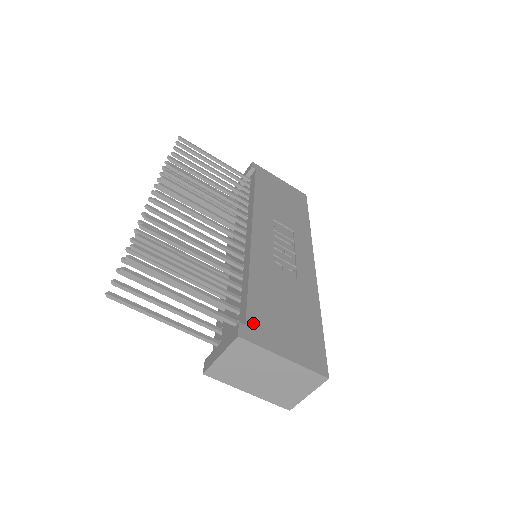
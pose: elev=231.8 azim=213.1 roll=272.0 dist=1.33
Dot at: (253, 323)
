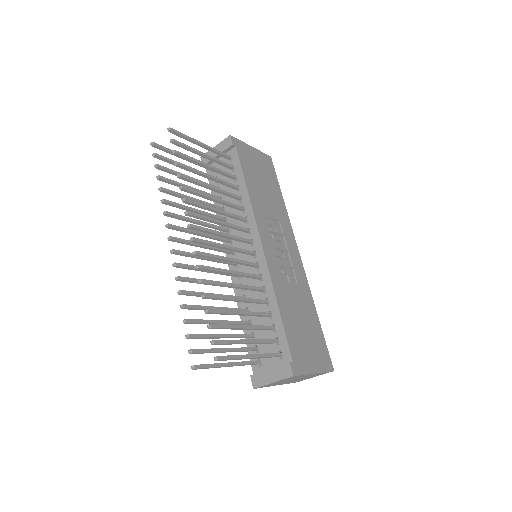
Dot at: (295, 356)
